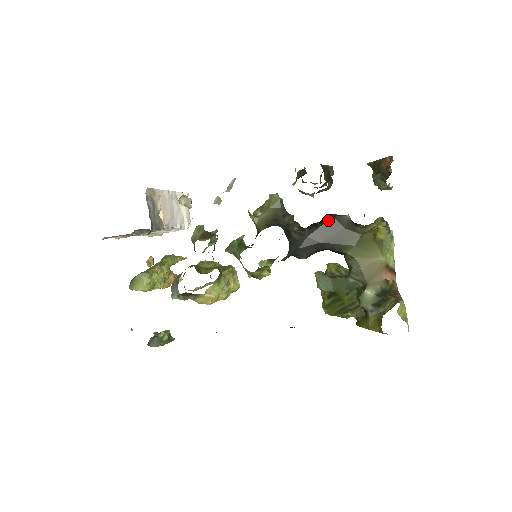
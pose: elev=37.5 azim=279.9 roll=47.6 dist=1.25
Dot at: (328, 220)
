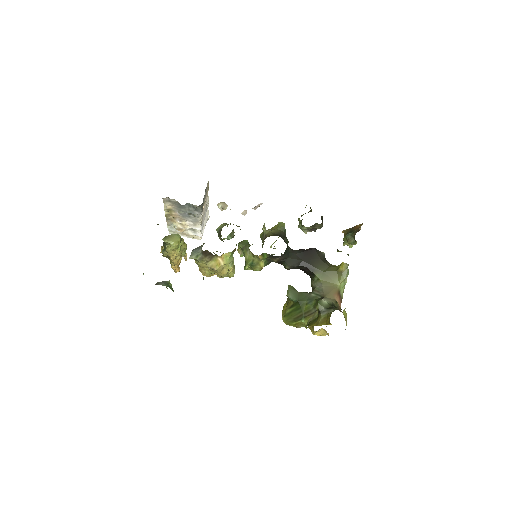
Dot at: (311, 249)
